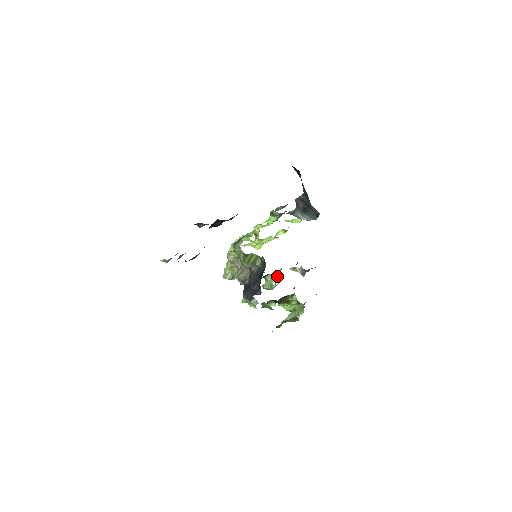
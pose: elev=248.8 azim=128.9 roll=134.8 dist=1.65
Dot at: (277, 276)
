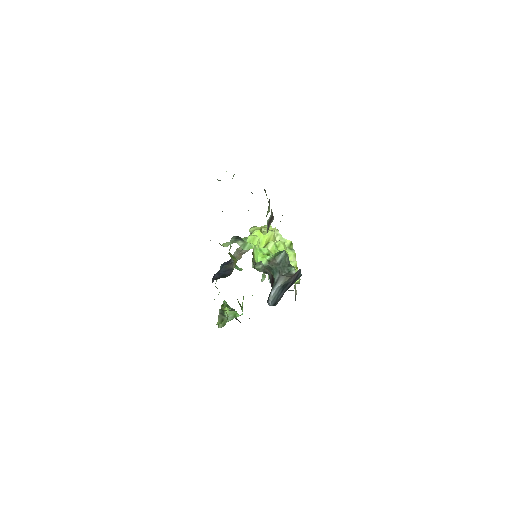
Dot at: occluded
